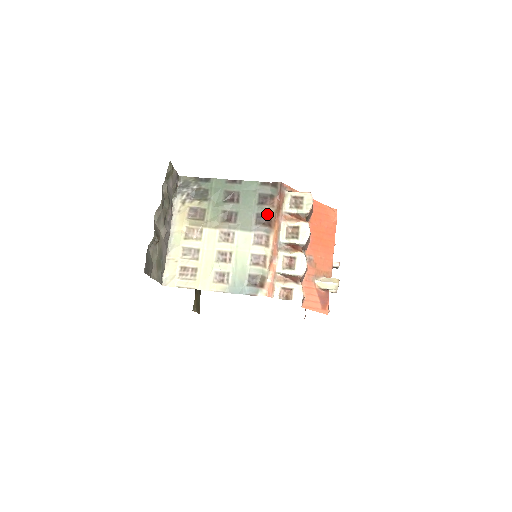
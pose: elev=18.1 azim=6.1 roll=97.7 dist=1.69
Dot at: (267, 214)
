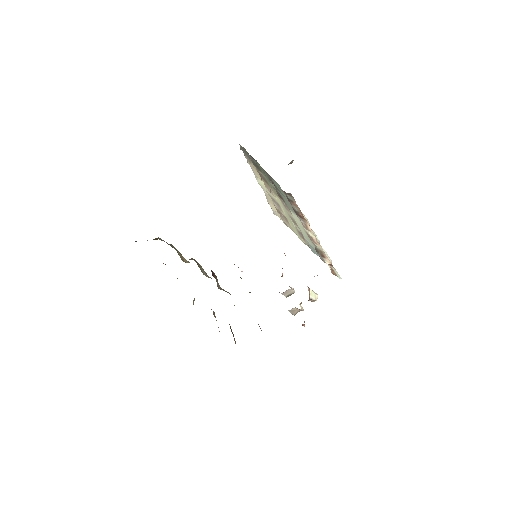
Dot at: (295, 210)
